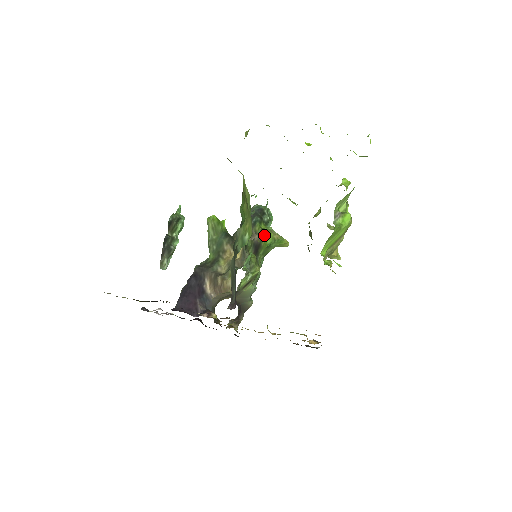
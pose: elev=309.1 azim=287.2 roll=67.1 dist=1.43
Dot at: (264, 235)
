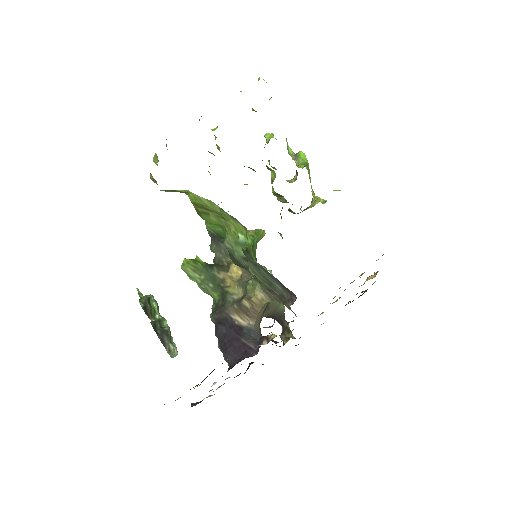
Dot at: occluded
